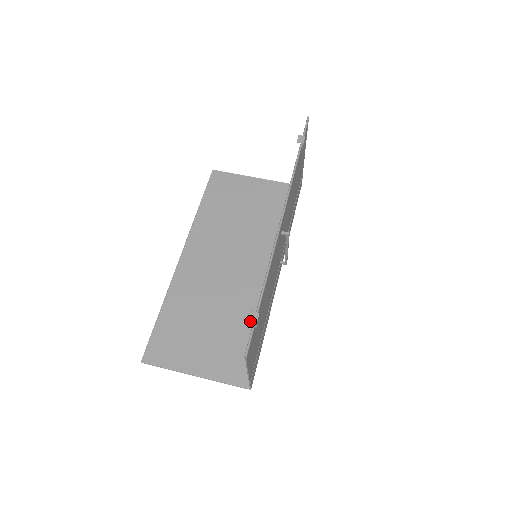
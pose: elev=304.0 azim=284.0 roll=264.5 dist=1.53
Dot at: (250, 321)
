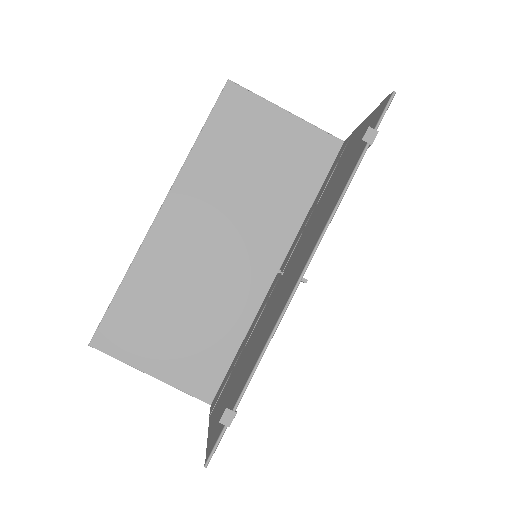
Dot at: (222, 421)
